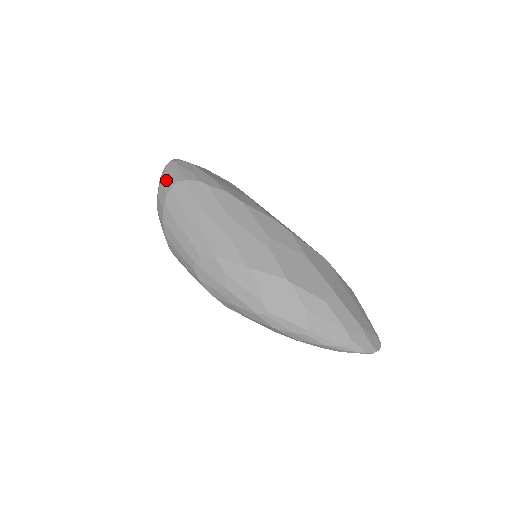
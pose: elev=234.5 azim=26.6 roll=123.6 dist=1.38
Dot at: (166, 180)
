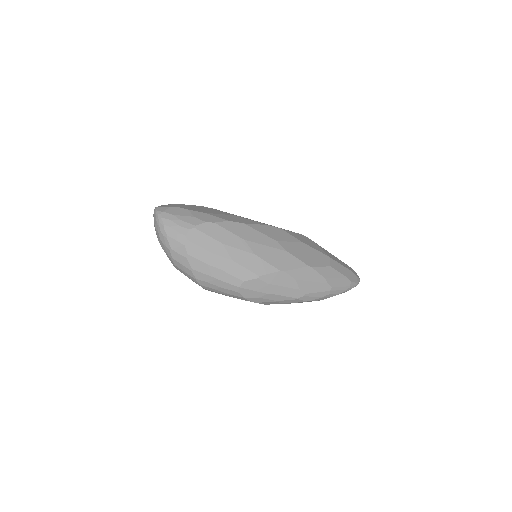
Dot at: (174, 233)
